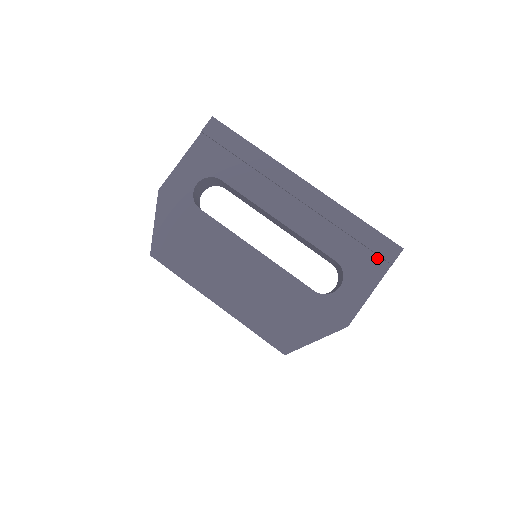
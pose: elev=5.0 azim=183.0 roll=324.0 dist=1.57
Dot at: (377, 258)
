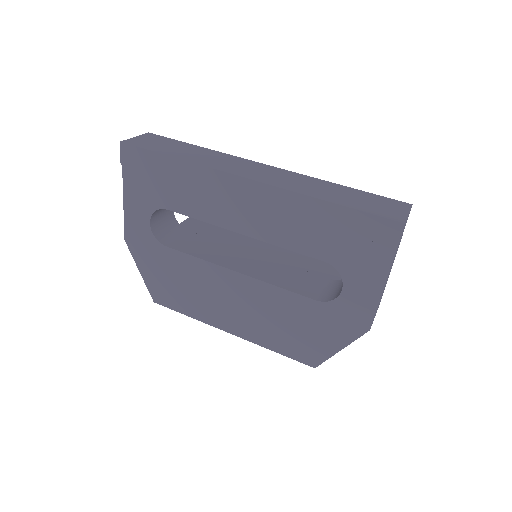
Dot at: (374, 244)
